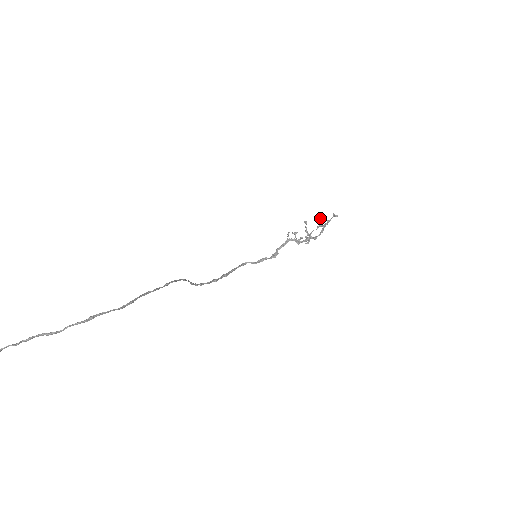
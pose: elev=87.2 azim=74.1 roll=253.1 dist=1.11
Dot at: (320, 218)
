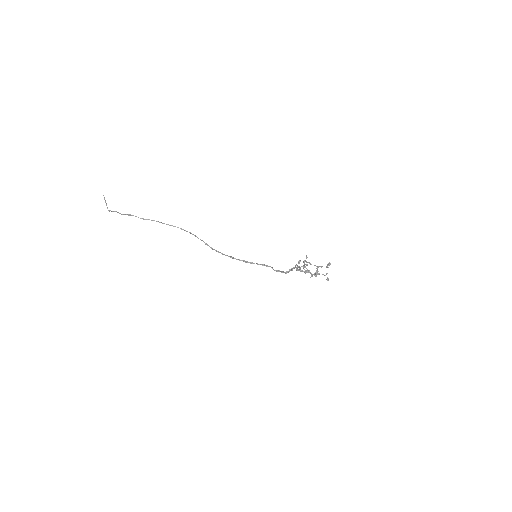
Dot at: occluded
